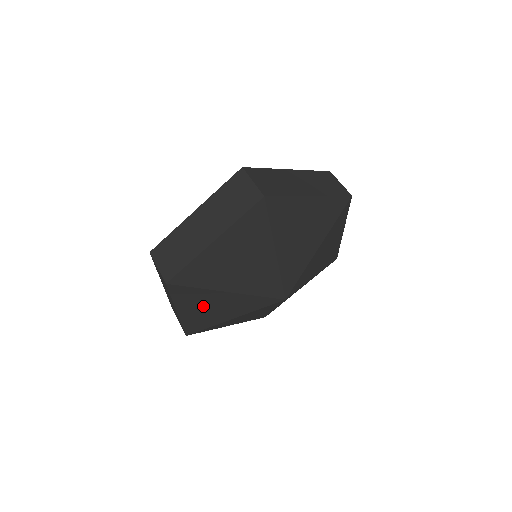
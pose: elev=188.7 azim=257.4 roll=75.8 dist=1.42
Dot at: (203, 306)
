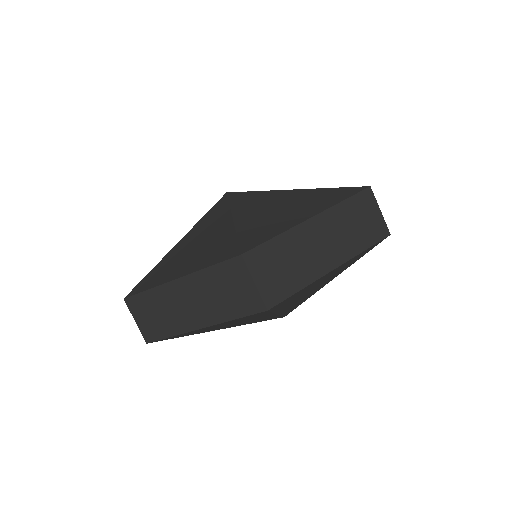
Dot at: occluded
